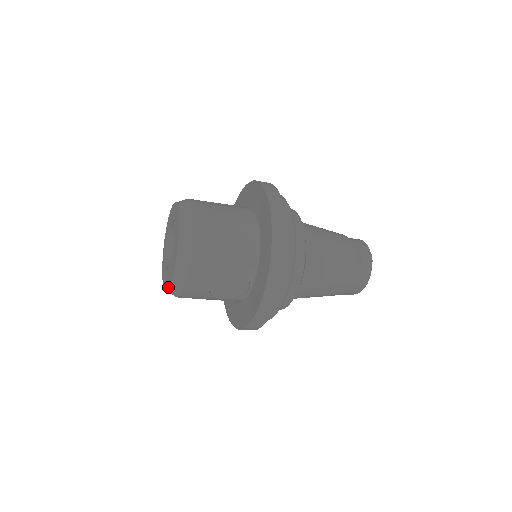
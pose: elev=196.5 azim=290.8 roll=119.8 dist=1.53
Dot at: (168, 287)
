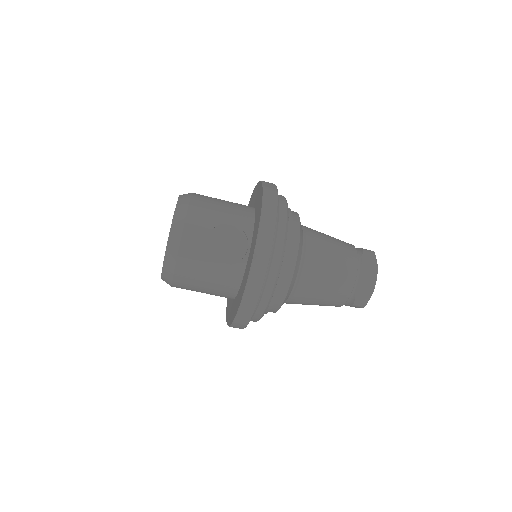
Dot at: occluded
